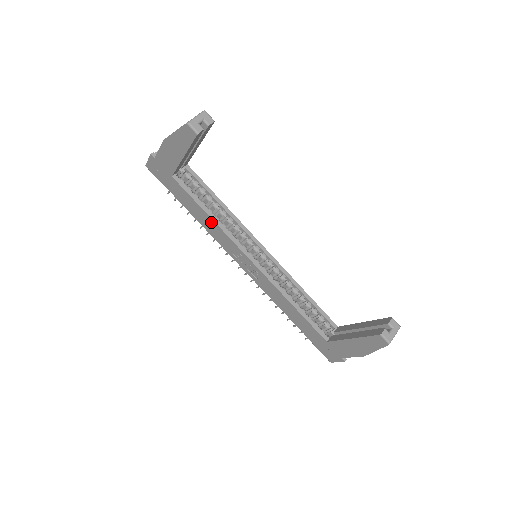
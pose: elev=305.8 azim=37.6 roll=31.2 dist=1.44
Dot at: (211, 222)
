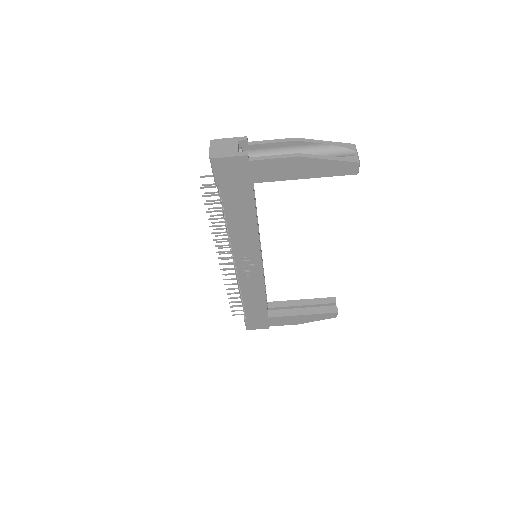
Dot at: (252, 229)
